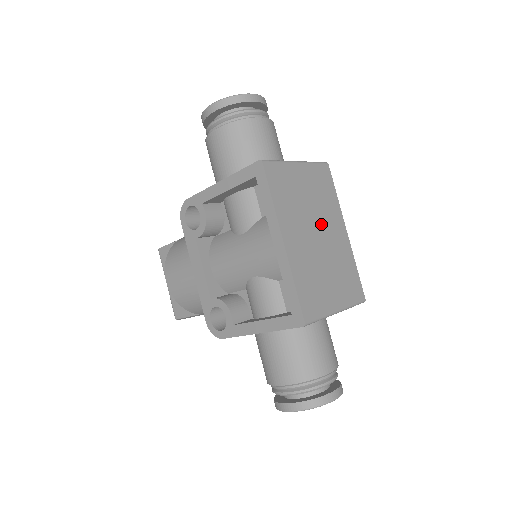
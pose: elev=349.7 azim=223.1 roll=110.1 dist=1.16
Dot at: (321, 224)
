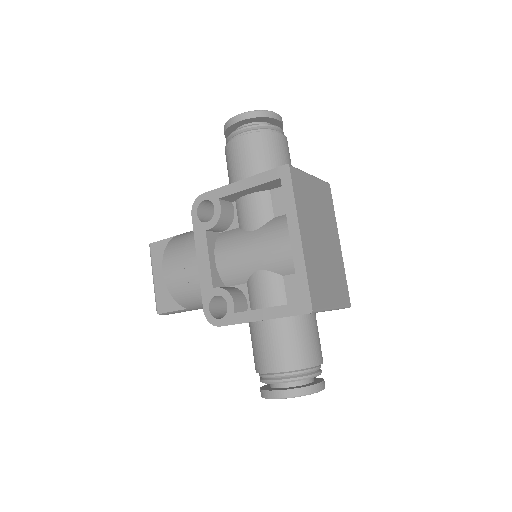
Dot at: (324, 231)
